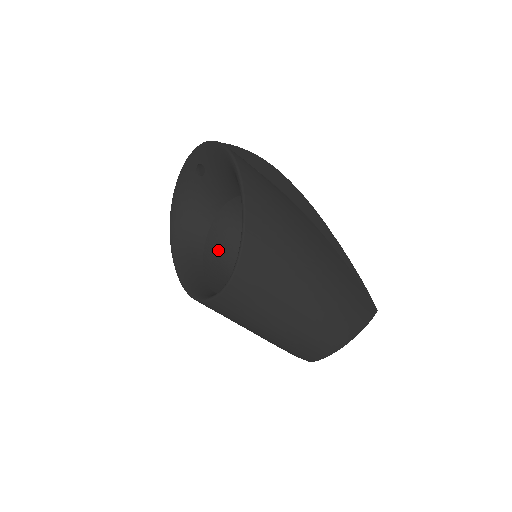
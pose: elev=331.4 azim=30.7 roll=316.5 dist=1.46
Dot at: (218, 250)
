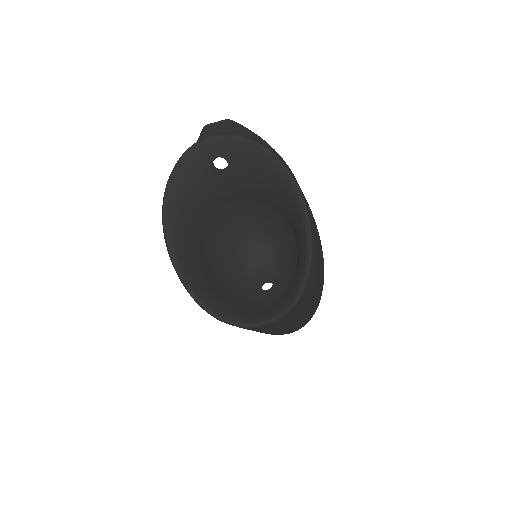
Dot at: (202, 240)
